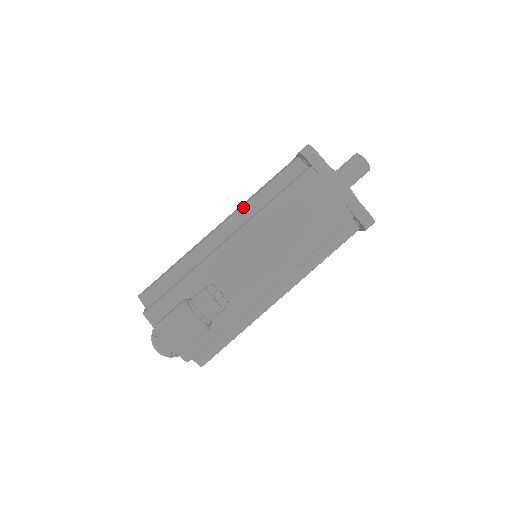
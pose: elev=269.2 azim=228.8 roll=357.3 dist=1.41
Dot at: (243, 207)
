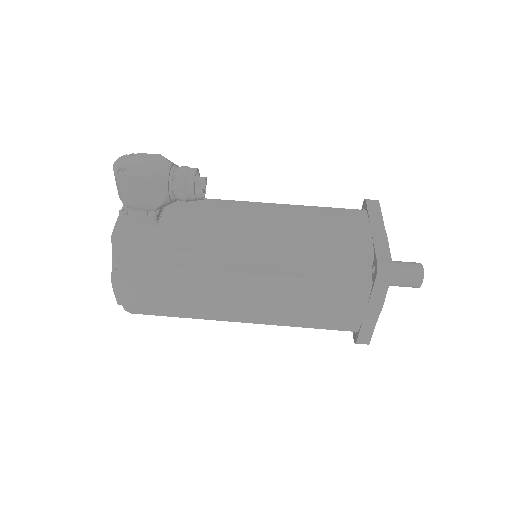
Dot at: occluded
